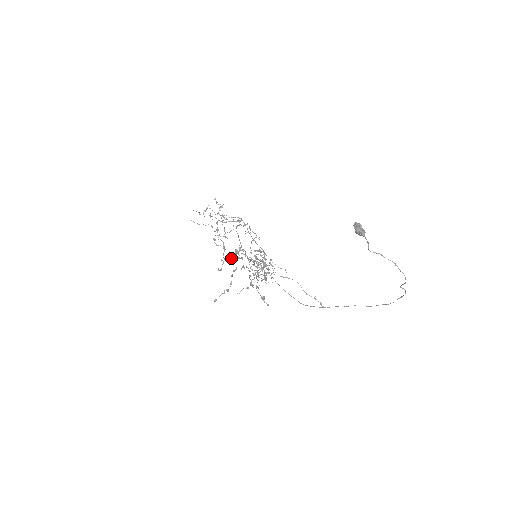
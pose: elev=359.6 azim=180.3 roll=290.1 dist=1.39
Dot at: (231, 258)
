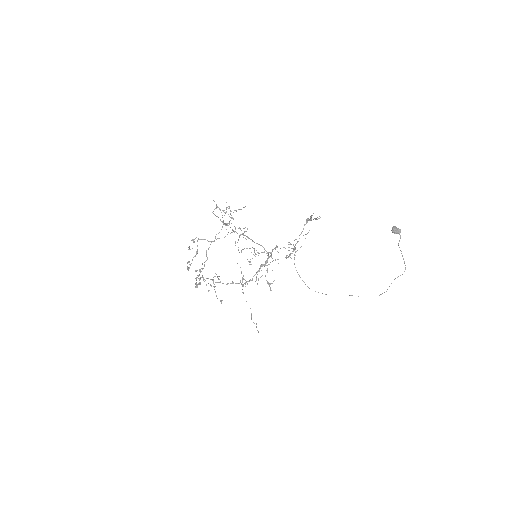
Dot at: occluded
